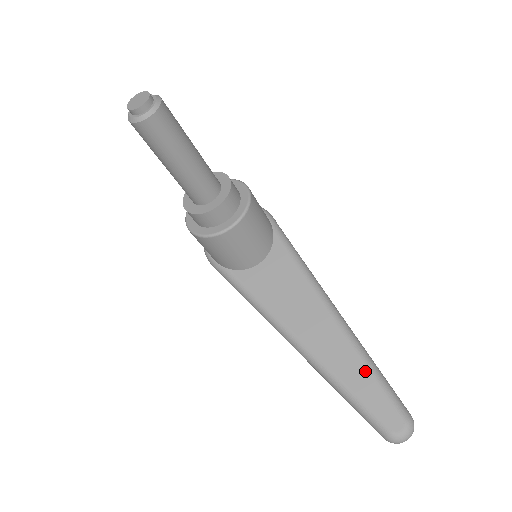
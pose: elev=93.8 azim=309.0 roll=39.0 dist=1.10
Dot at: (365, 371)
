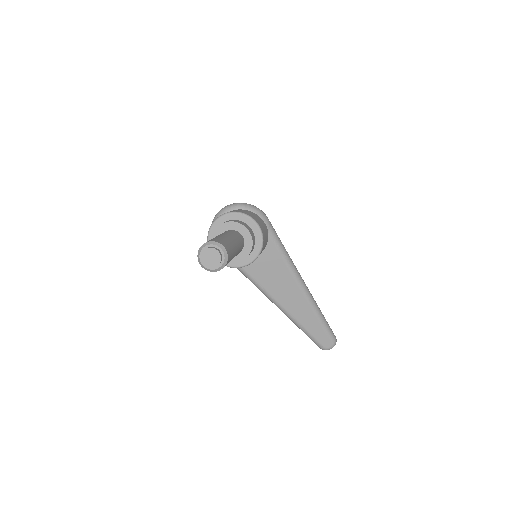
Dot at: (317, 321)
